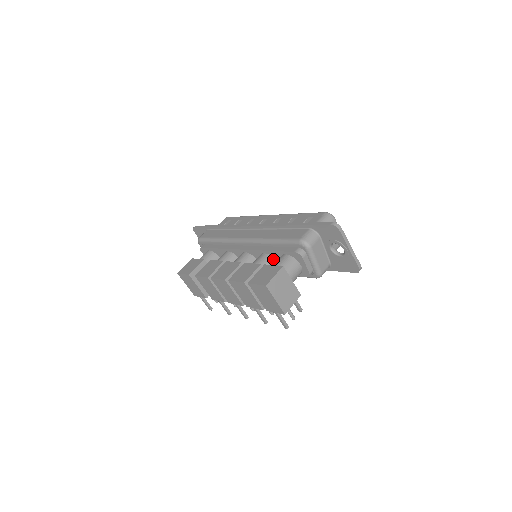
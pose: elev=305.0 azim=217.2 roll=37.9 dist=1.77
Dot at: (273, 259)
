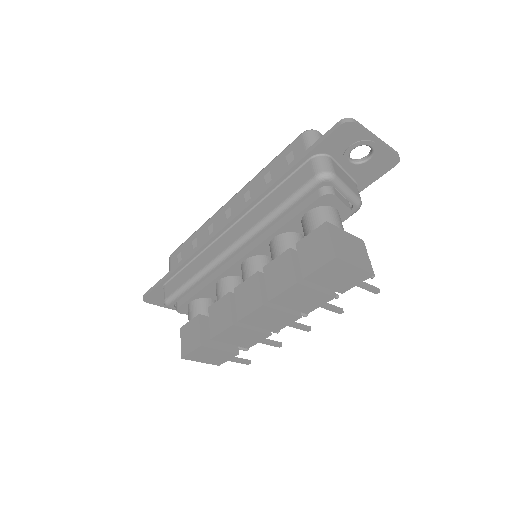
Dot at: (291, 234)
